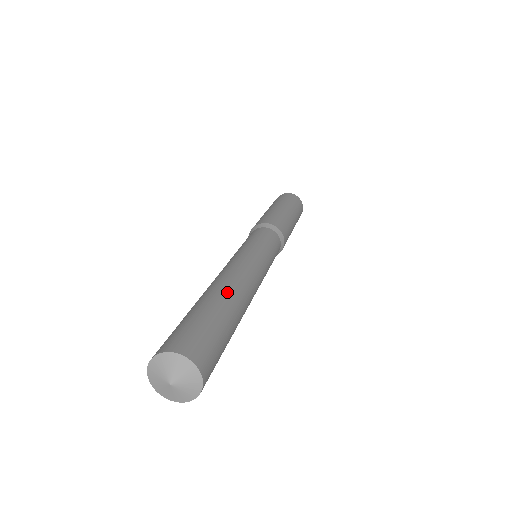
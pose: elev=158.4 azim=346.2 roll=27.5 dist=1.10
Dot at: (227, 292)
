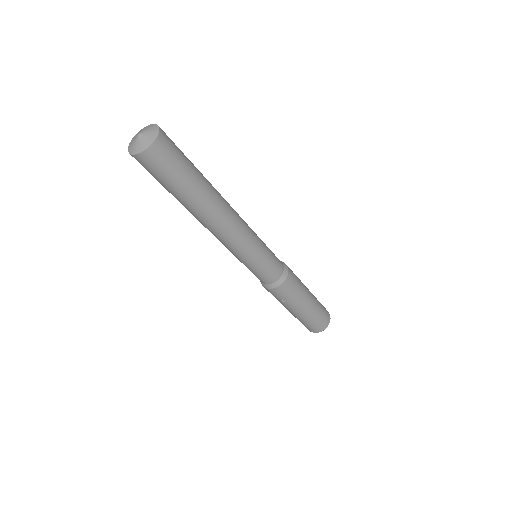
Dot at: (213, 187)
